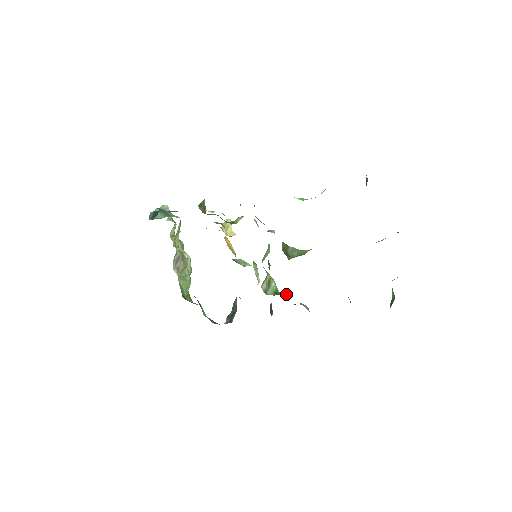
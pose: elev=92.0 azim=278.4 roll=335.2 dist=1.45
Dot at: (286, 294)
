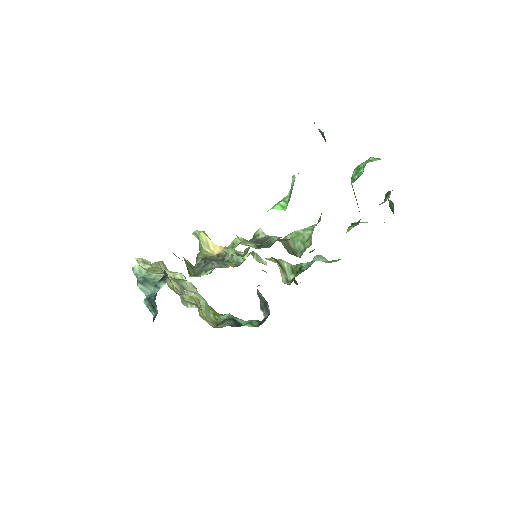
Dot at: (301, 264)
